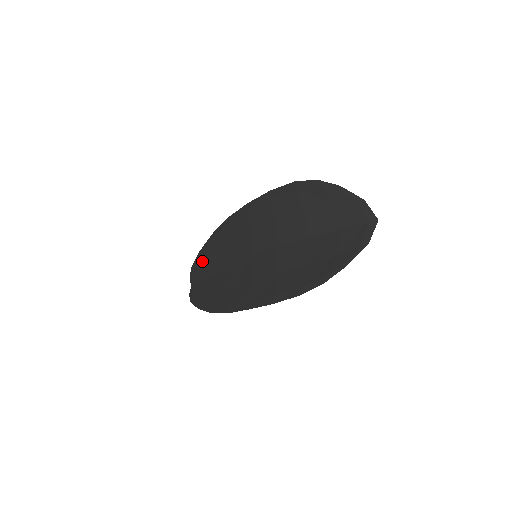
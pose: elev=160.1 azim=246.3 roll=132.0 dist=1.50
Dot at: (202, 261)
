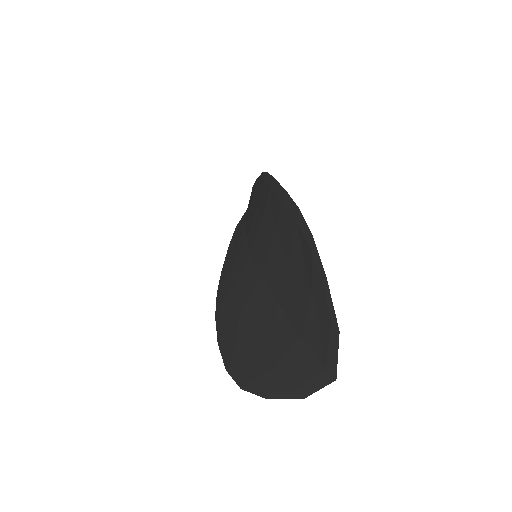
Dot at: (252, 194)
